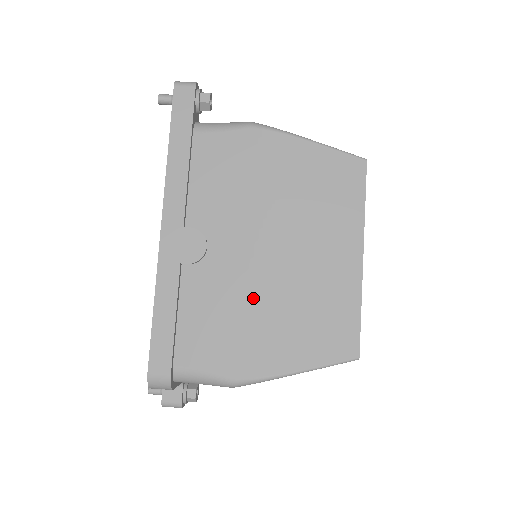
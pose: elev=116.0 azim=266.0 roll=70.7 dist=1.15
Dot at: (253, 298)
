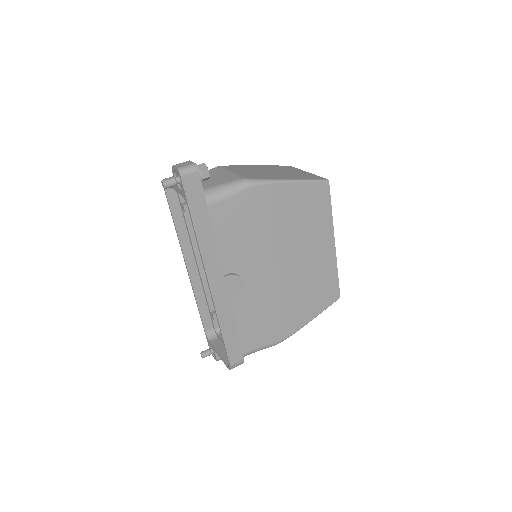
Dot at: (279, 297)
